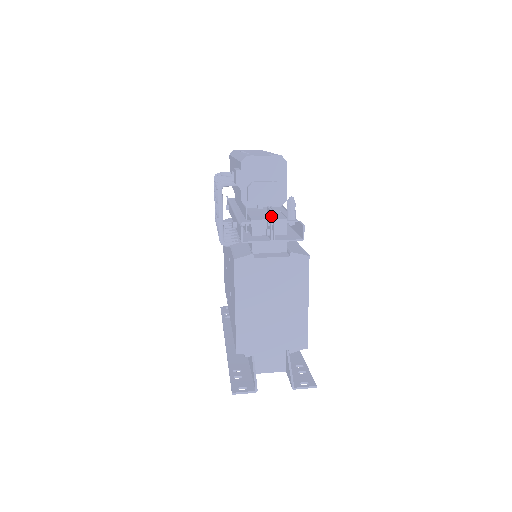
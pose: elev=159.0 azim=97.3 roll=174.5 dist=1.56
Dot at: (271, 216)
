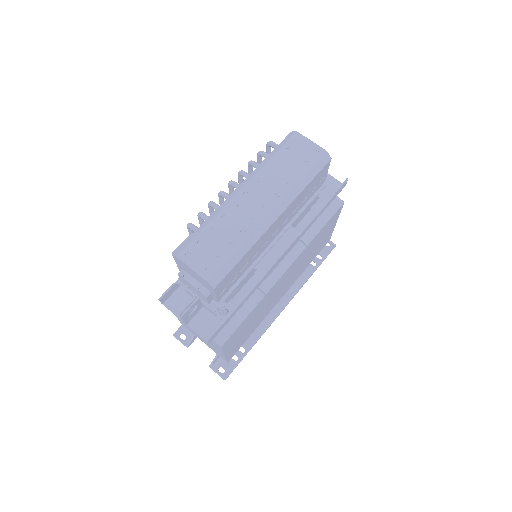
Dot at: occluded
